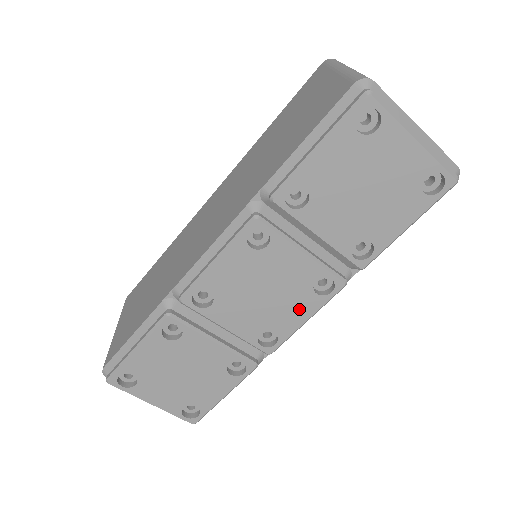
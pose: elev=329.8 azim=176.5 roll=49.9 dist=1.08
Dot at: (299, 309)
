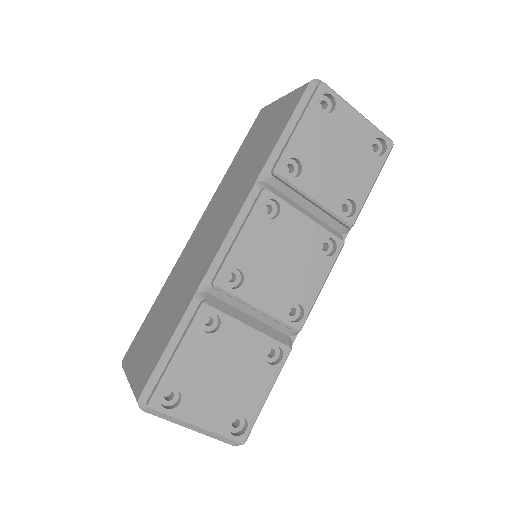
Dot at: (315, 274)
